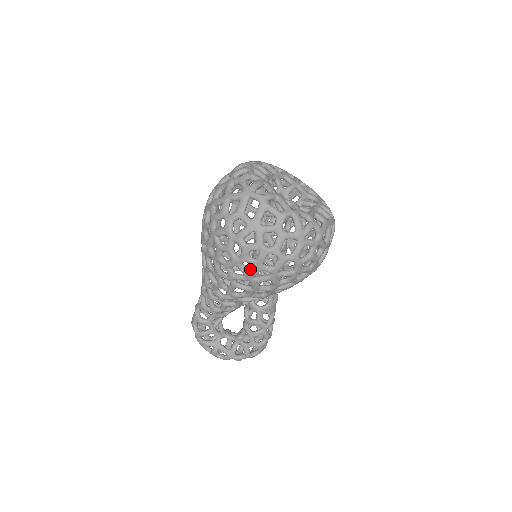
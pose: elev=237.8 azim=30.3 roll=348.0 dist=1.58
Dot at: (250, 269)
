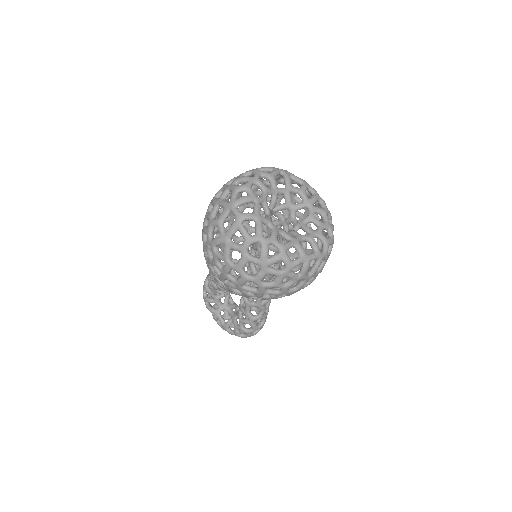
Dot at: (221, 273)
